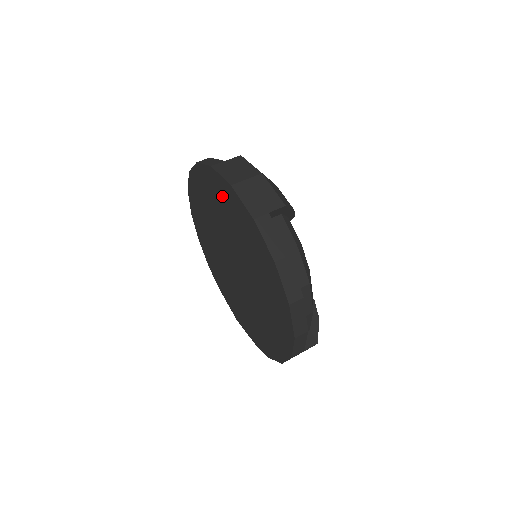
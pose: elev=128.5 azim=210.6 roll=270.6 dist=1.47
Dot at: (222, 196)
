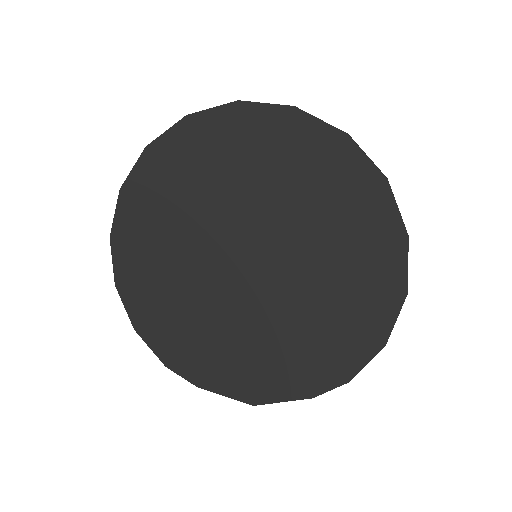
Dot at: (214, 144)
